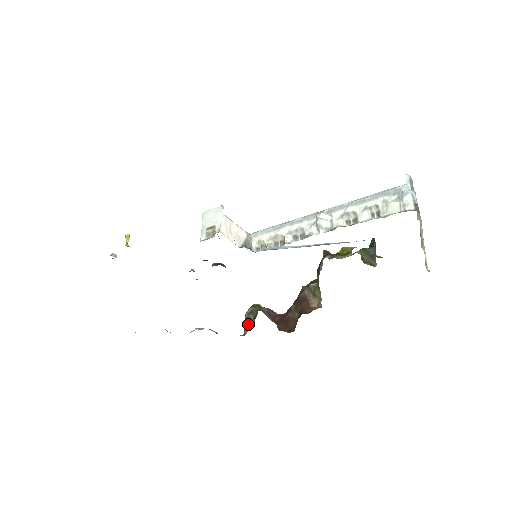
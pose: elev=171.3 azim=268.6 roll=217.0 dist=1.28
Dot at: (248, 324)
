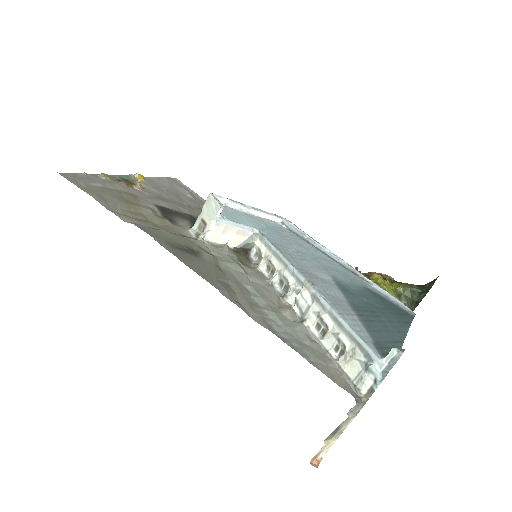
Dot at: occluded
